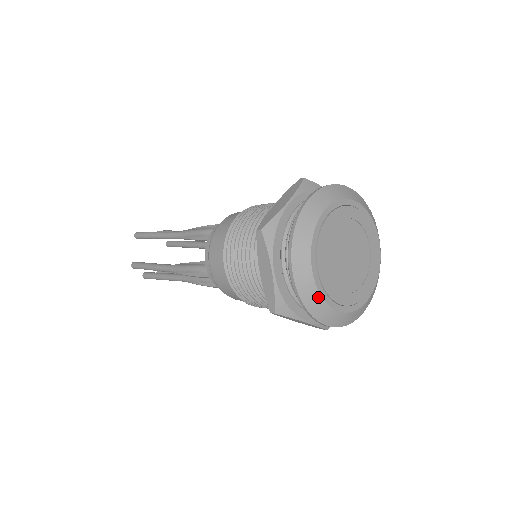
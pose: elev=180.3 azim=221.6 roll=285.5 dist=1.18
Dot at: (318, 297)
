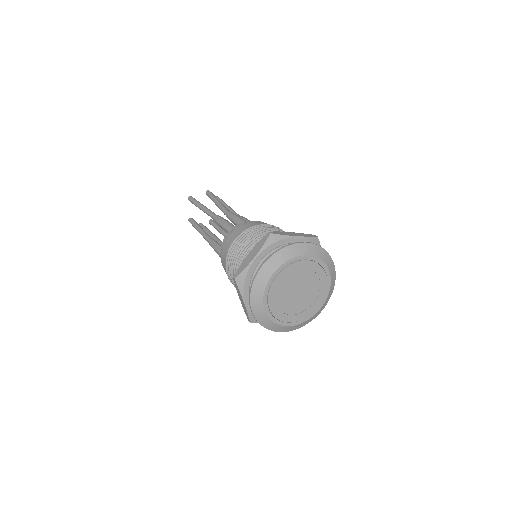
Dot at: (271, 323)
